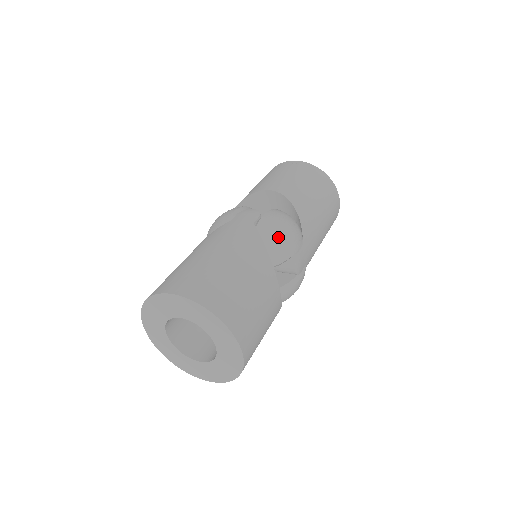
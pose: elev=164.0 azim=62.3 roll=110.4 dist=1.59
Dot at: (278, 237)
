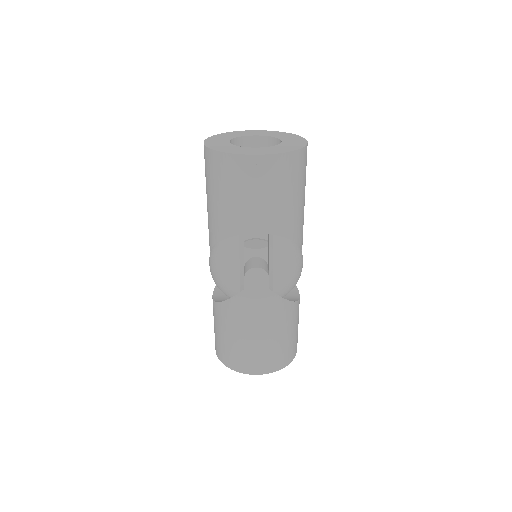
Dot at: (292, 285)
